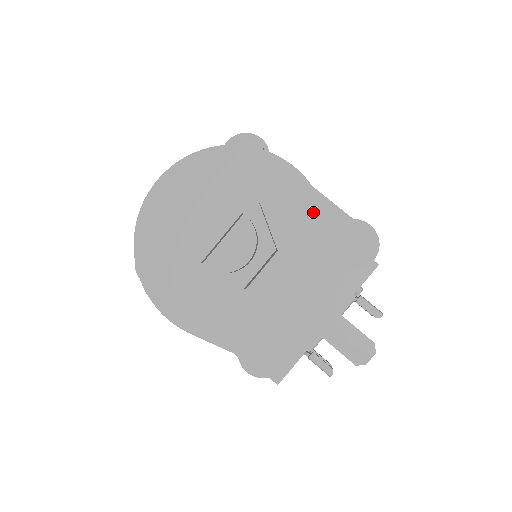
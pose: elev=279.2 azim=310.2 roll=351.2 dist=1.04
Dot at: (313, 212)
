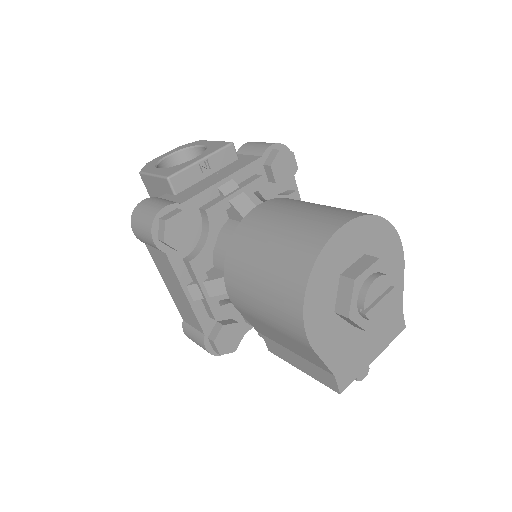
Dot at: (398, 285)
